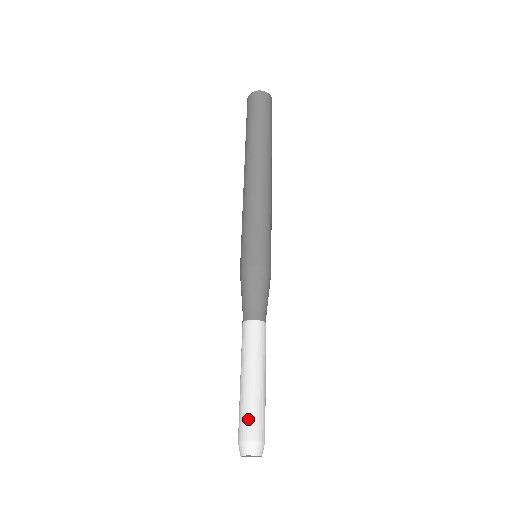
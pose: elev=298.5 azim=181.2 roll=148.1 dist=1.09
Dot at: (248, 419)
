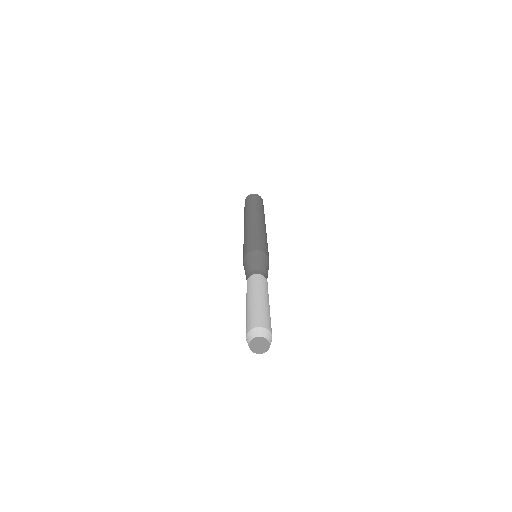
Dot at: (255, 317)
